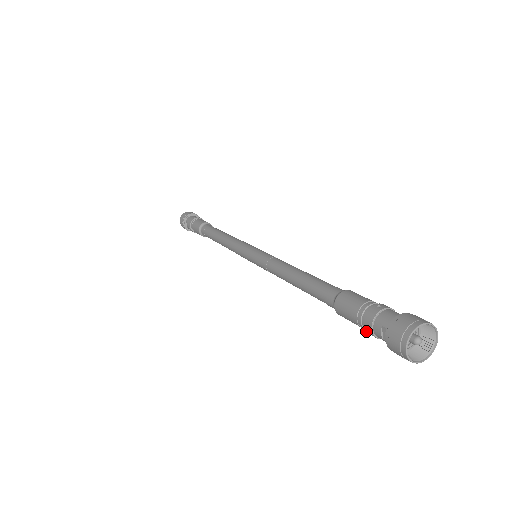
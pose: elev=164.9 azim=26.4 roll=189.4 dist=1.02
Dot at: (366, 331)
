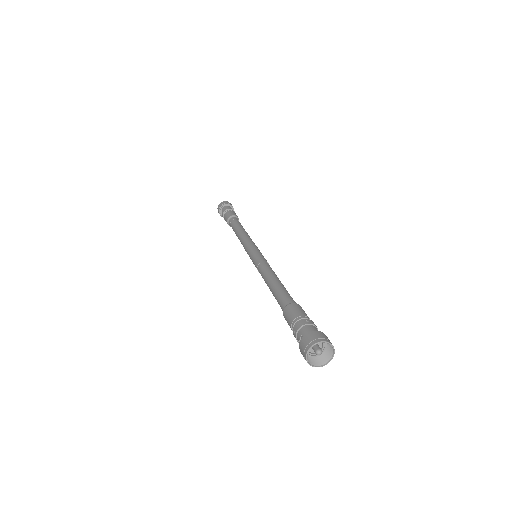
Dot at: (294, 335)
